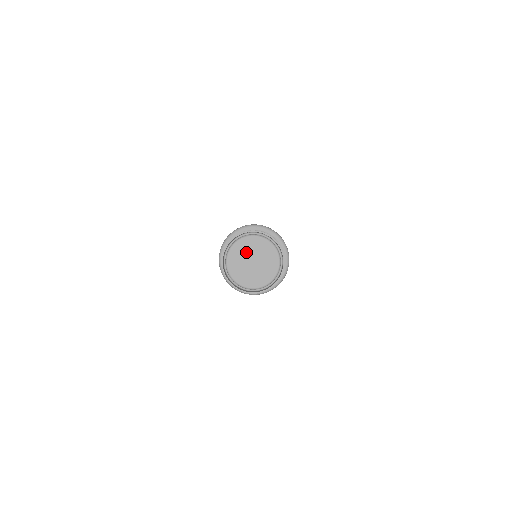
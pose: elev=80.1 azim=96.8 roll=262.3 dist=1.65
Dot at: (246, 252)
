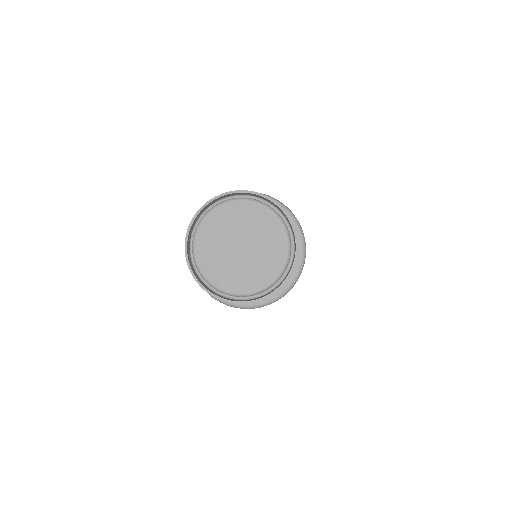
Dot at: (233, 226)
